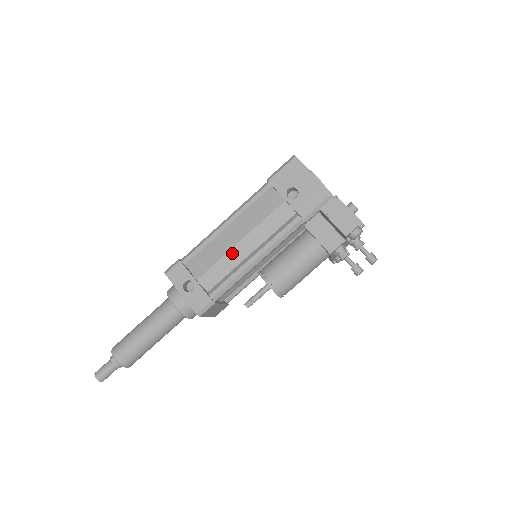
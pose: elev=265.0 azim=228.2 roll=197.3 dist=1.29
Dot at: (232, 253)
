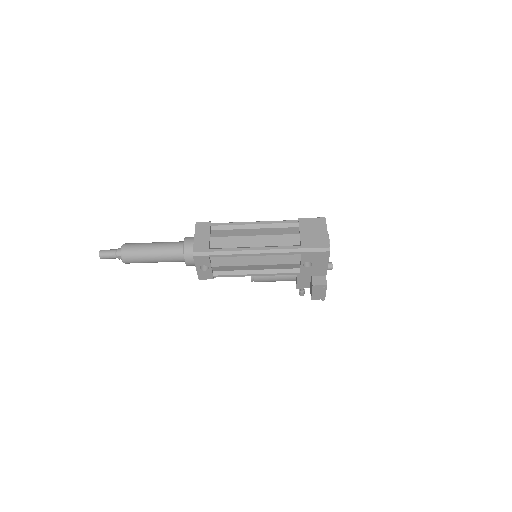
Dot at: (245, 267)
